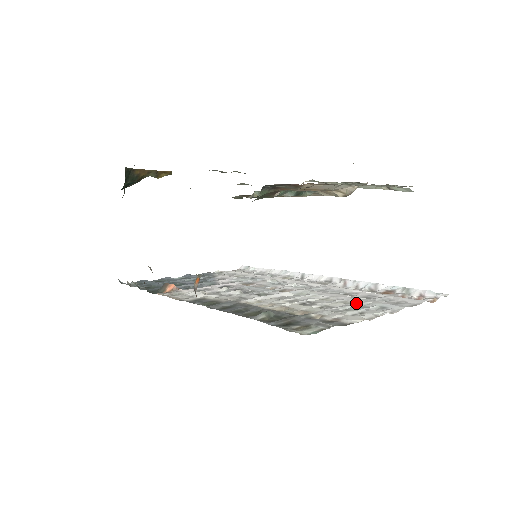
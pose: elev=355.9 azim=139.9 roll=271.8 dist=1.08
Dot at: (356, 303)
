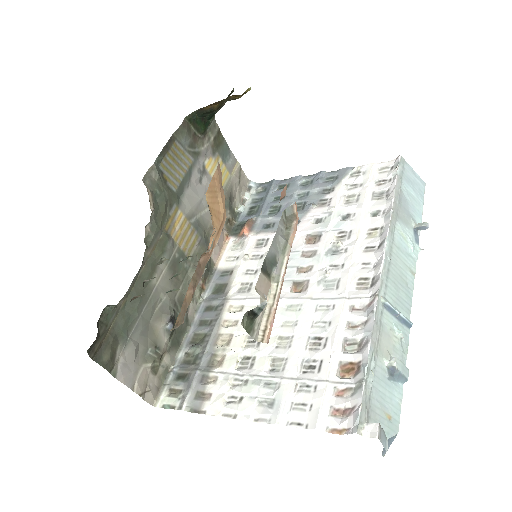
Dot at: (270, 376)
